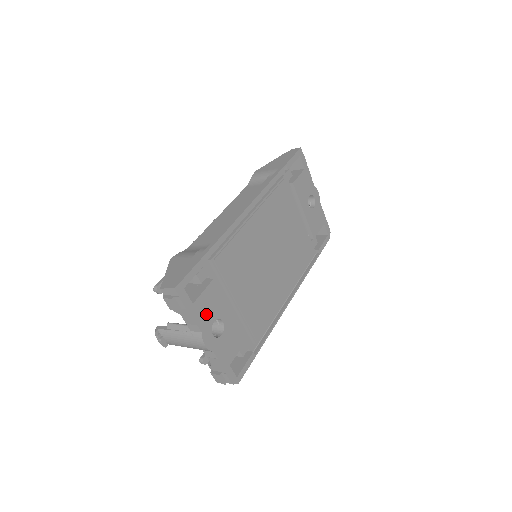
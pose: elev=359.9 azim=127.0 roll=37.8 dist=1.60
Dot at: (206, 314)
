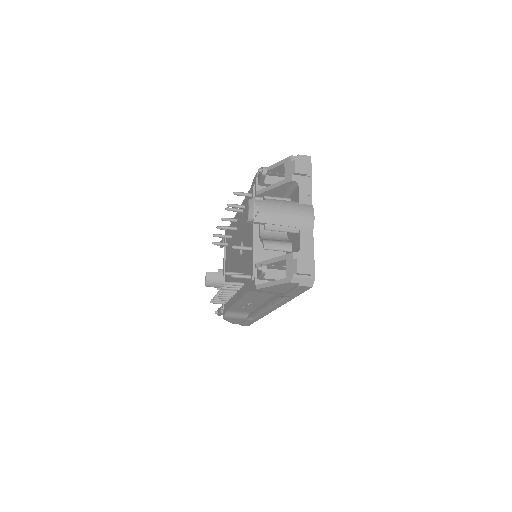
Dot at: occluded
